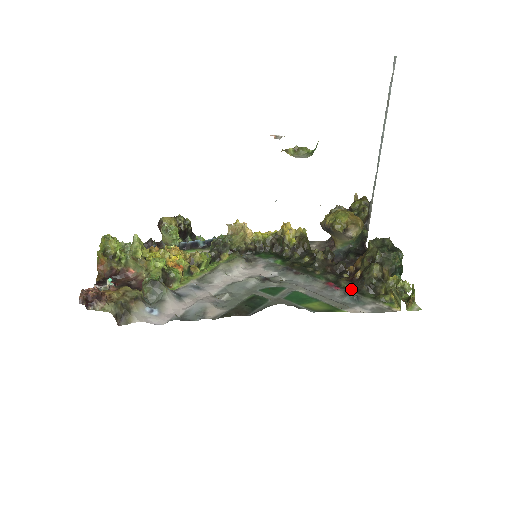
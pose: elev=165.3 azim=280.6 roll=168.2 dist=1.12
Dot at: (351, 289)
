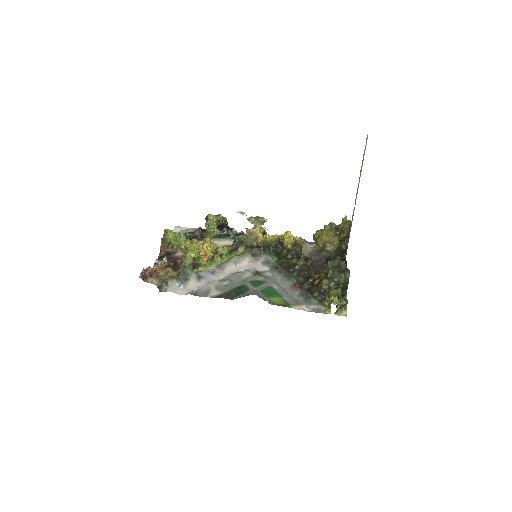
Dot at: (309, 291)
